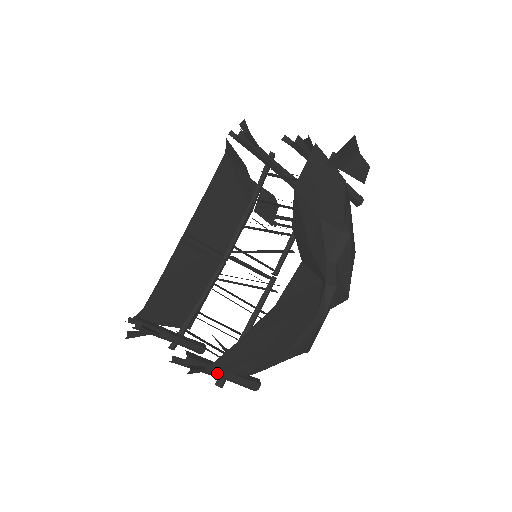
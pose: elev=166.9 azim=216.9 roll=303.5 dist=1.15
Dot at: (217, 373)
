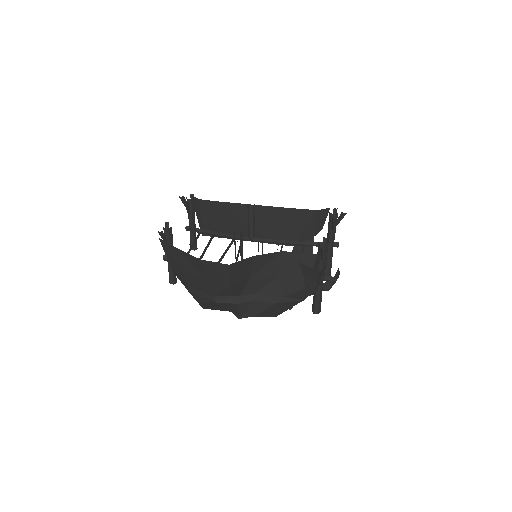
Dot at: occluded
